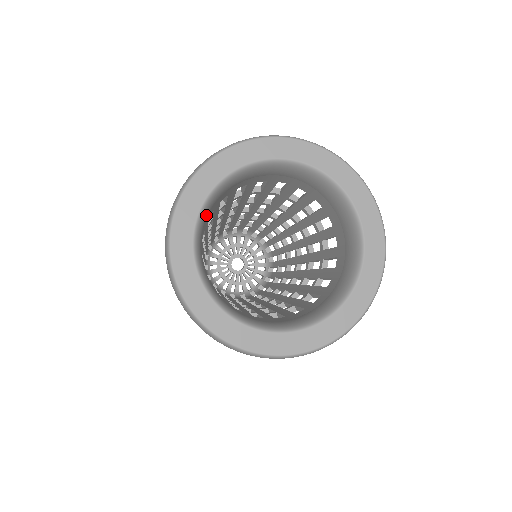
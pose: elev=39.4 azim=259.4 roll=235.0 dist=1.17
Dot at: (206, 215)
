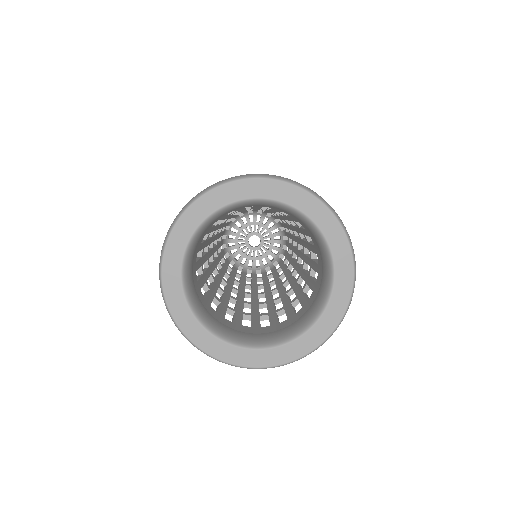
Dot at: (189, 269)
